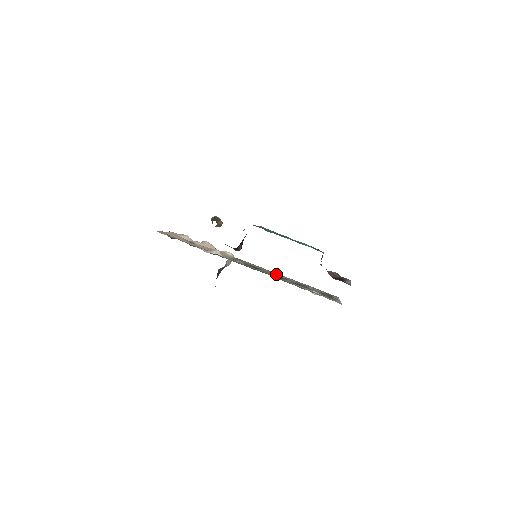
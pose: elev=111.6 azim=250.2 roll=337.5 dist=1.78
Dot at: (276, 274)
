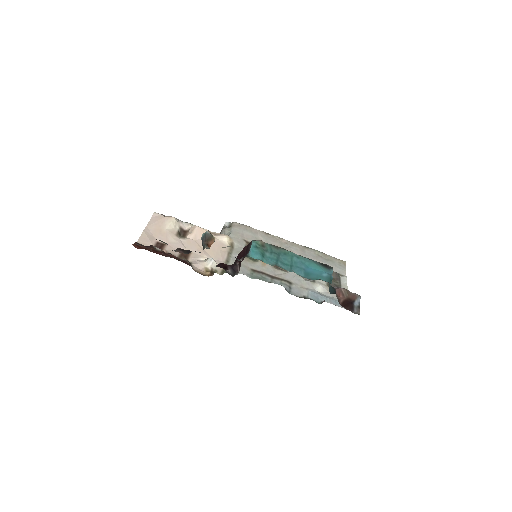
Dot at: occluded
